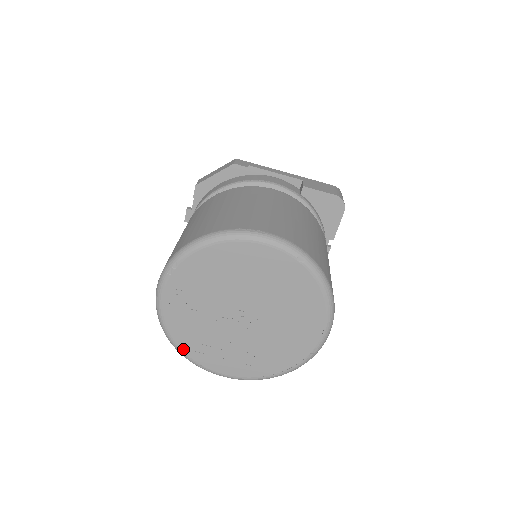
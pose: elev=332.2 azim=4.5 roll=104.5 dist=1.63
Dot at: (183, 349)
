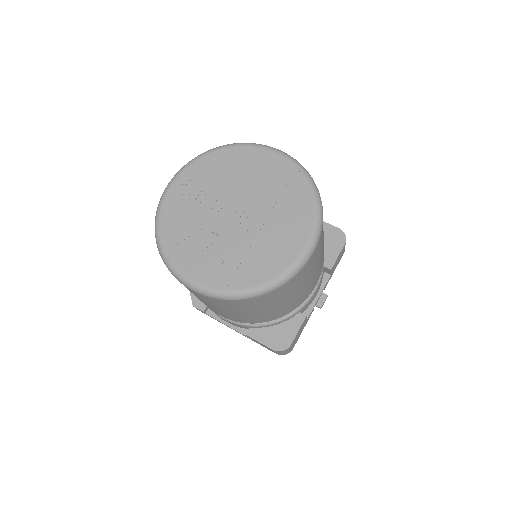
Dot at: (165, 243)
